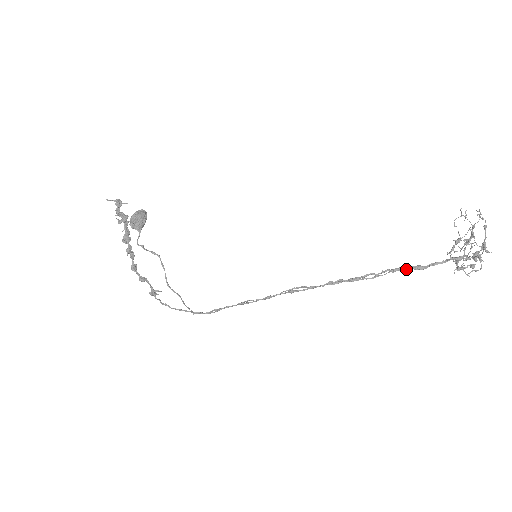
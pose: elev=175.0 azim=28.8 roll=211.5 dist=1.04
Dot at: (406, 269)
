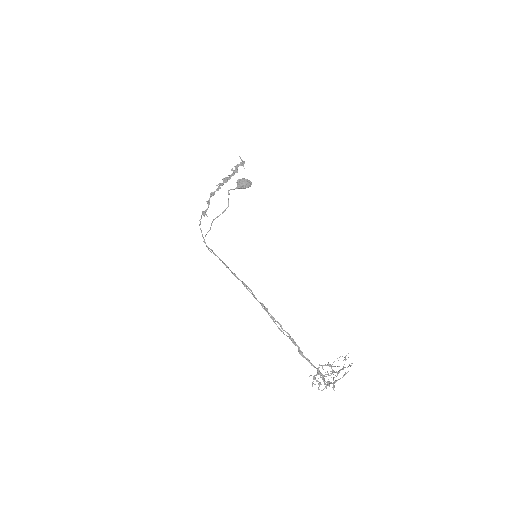
Dot at: (296, 345)
